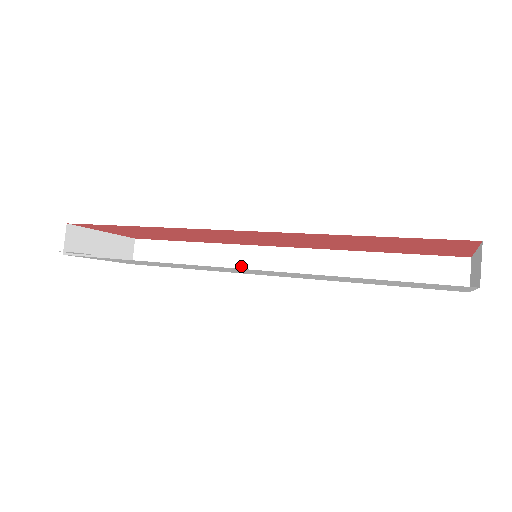
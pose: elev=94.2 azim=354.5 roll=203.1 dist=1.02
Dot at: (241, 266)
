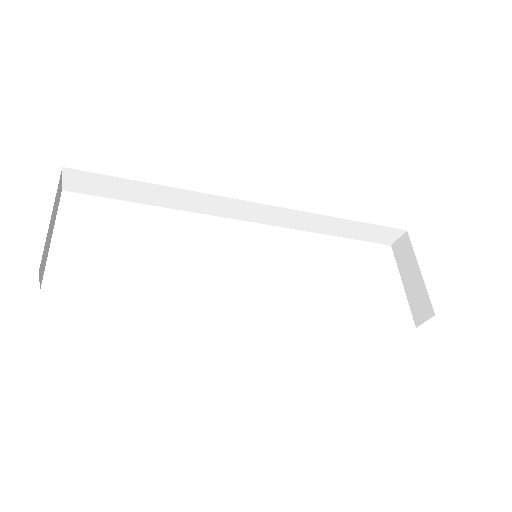
Dot at: (214, 211)
